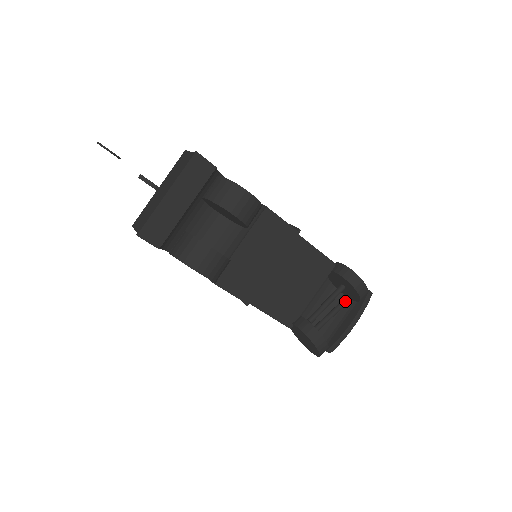
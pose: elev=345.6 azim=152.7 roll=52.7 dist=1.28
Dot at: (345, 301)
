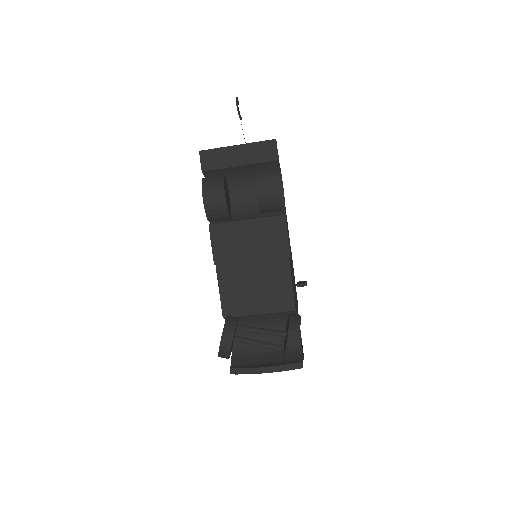
Dot at: (277, 346)
